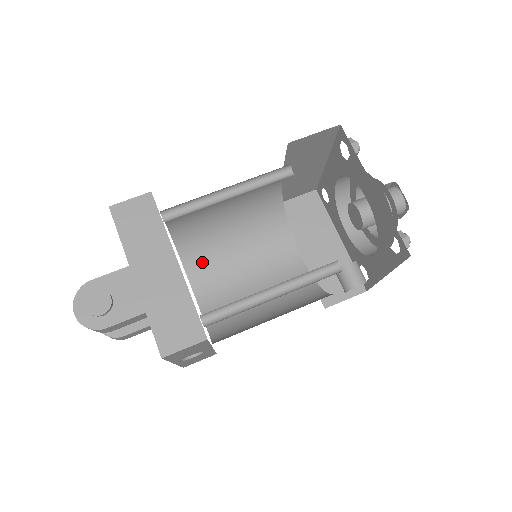
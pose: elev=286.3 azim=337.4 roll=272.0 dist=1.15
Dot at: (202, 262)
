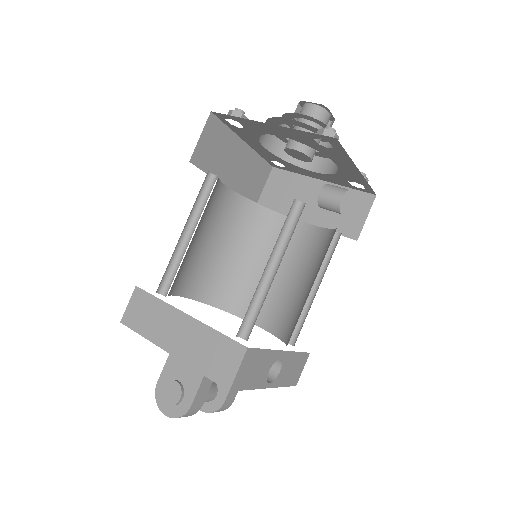
Dot at: (240, 298)
